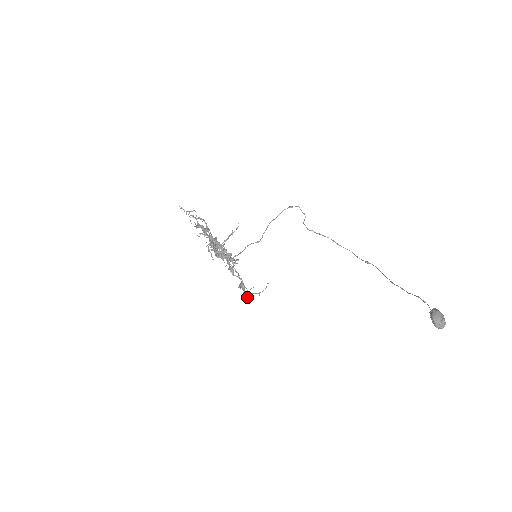
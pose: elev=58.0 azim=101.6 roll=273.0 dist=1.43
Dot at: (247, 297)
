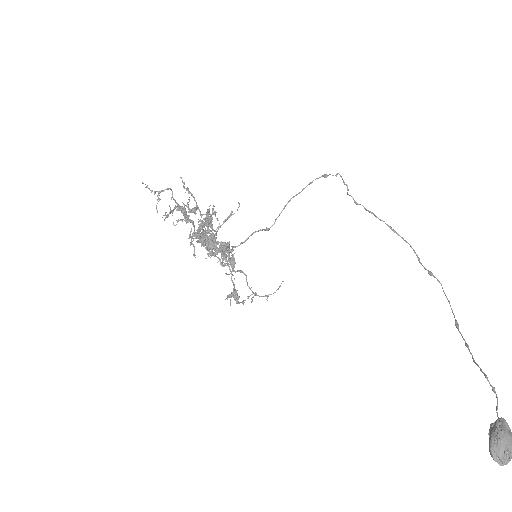
Dot at: (251, 299)
